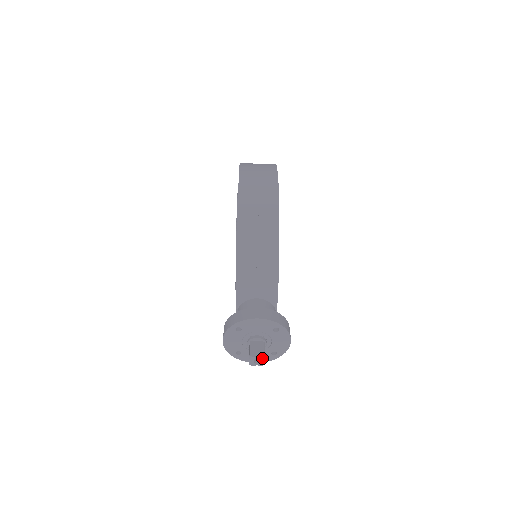
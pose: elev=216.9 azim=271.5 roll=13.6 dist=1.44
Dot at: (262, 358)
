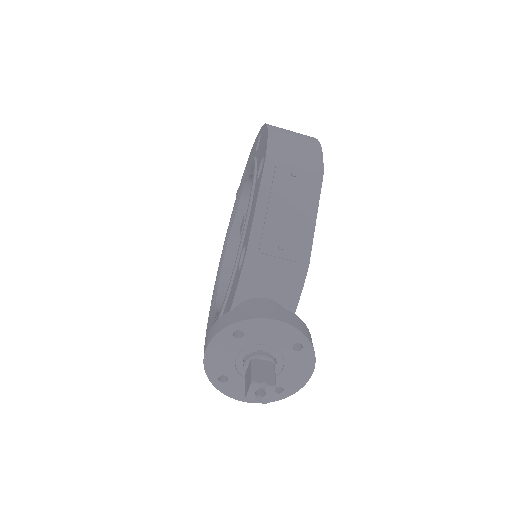
Dot at: (271, 388)
